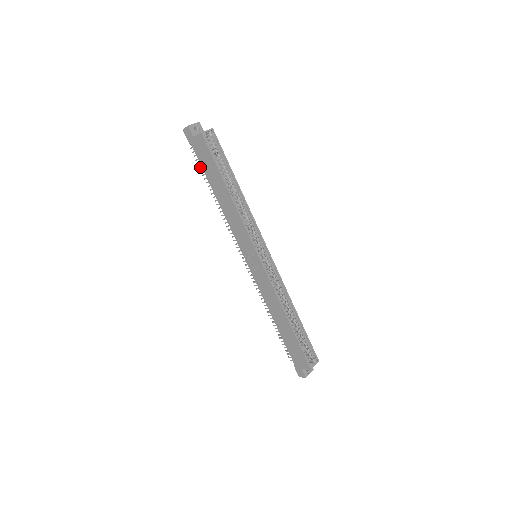
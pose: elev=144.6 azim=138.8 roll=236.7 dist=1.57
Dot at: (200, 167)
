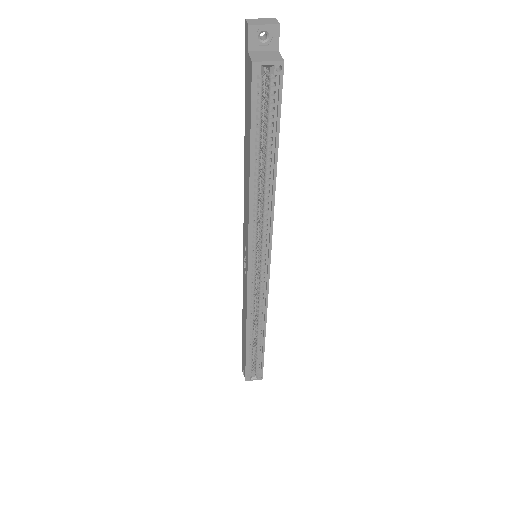
Dot at: occluded
